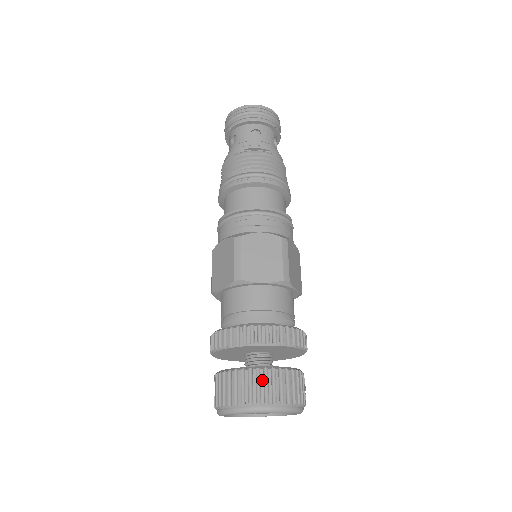
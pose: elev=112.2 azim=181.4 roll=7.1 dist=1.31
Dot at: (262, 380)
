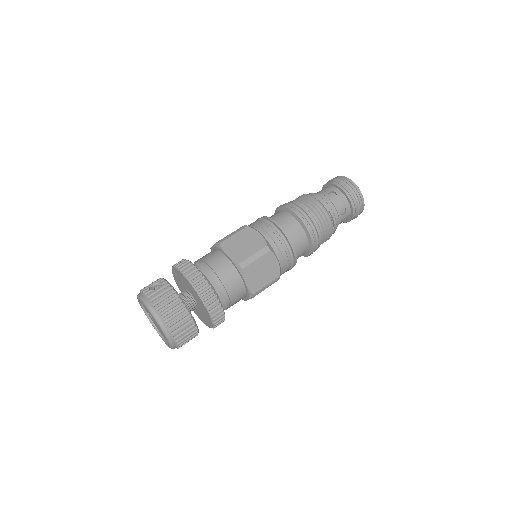
Dot at: (185, 322)
